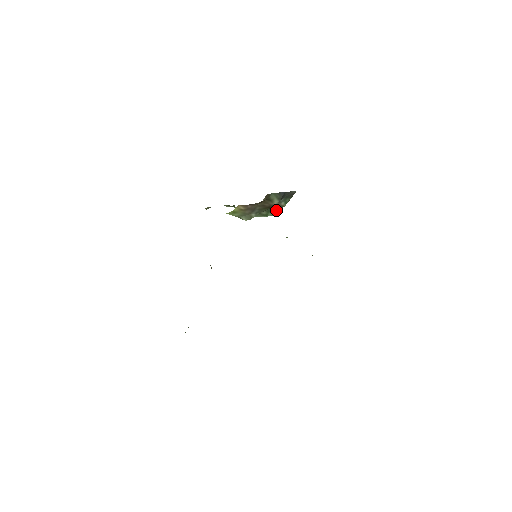
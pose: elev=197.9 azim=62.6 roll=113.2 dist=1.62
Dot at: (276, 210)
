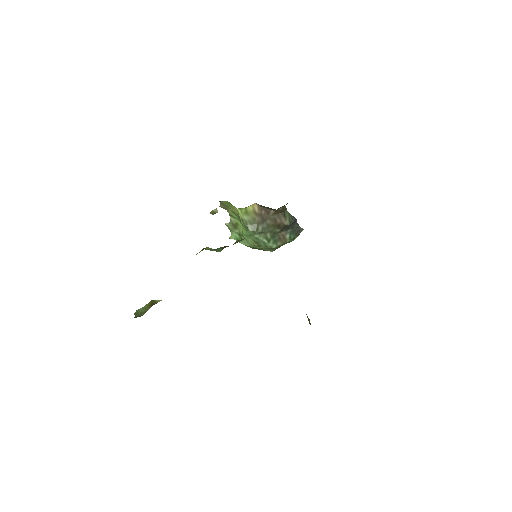
Dot at: (278, 242)
